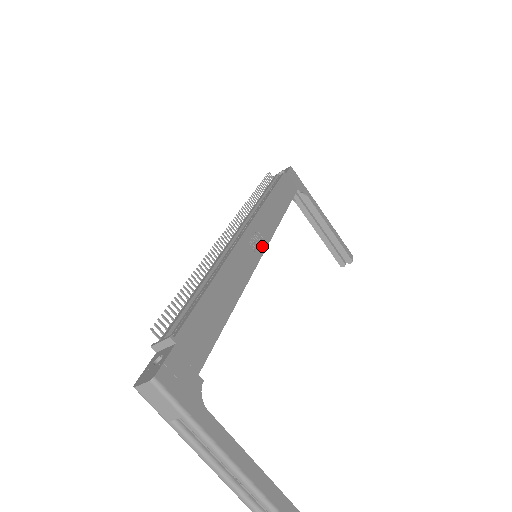
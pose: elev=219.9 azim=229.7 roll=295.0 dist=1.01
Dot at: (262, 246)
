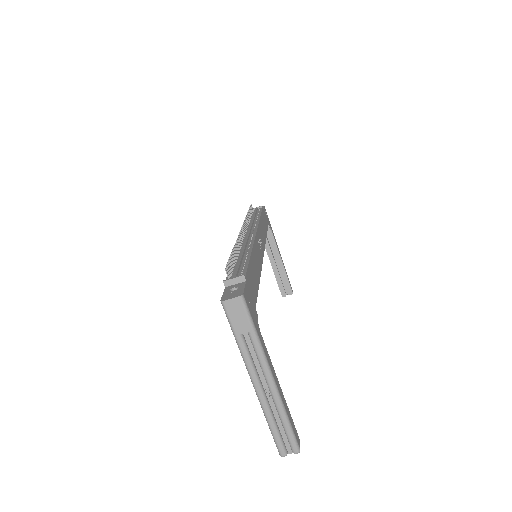
Dot at: (263, 249)
